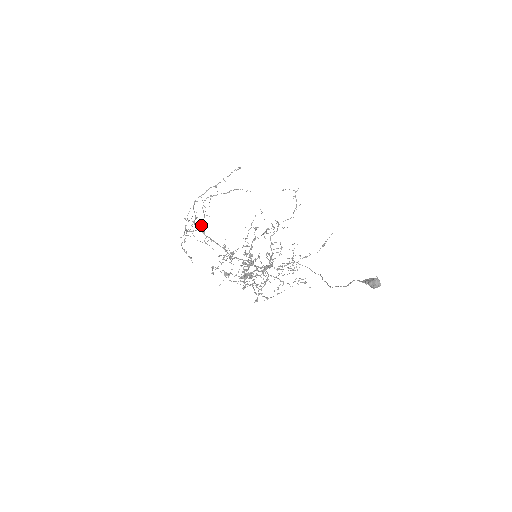
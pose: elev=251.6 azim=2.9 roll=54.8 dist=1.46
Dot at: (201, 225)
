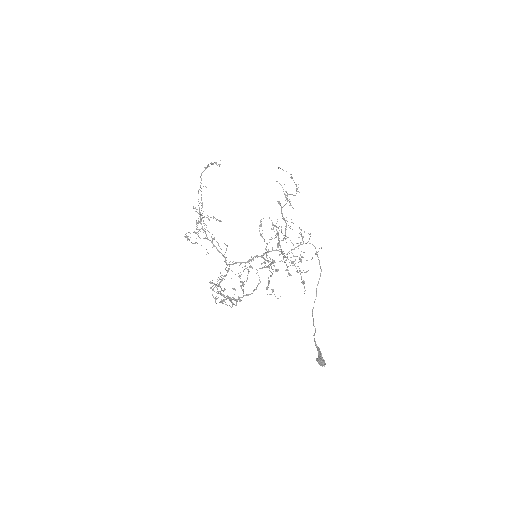
Dot at: occluded
